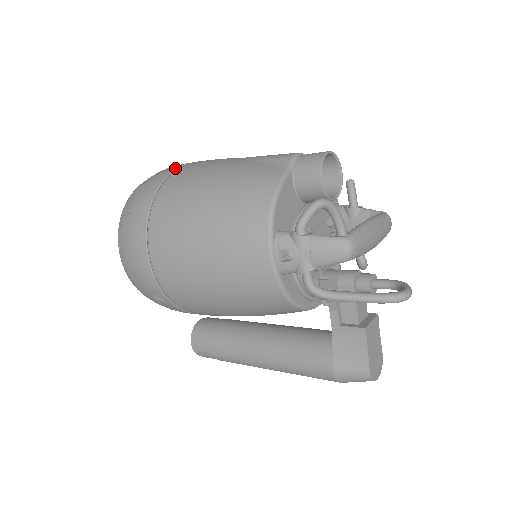
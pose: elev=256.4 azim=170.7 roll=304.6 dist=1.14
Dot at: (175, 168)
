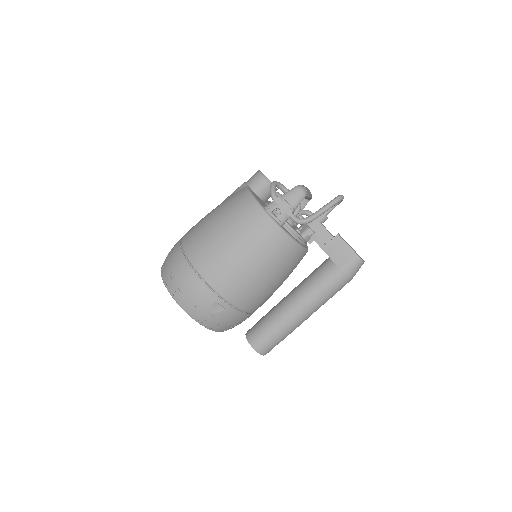
Dot at: (180, 239)
